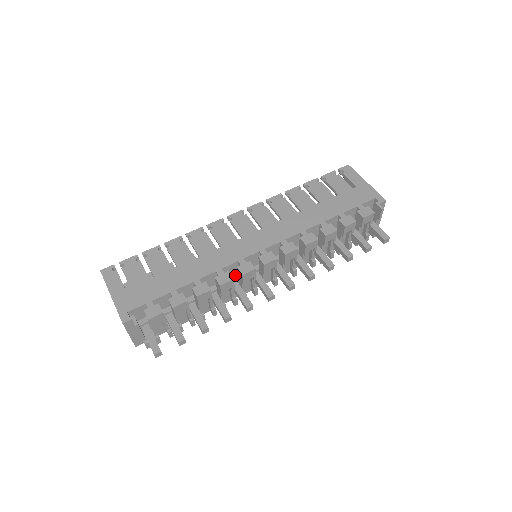
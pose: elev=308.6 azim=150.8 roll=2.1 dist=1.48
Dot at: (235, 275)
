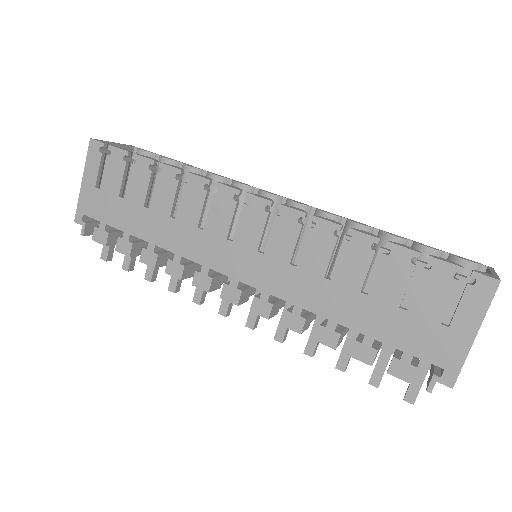
Dot at: occluded
